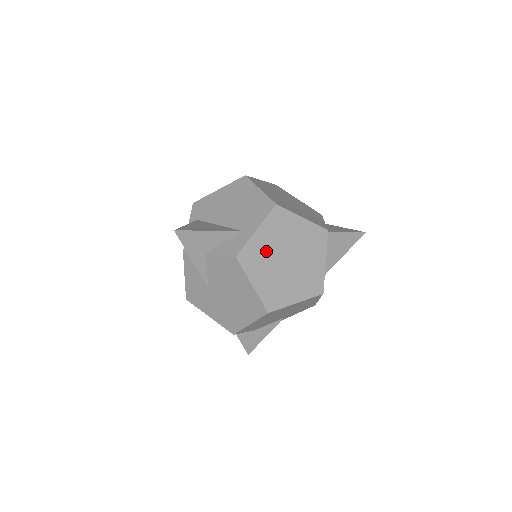
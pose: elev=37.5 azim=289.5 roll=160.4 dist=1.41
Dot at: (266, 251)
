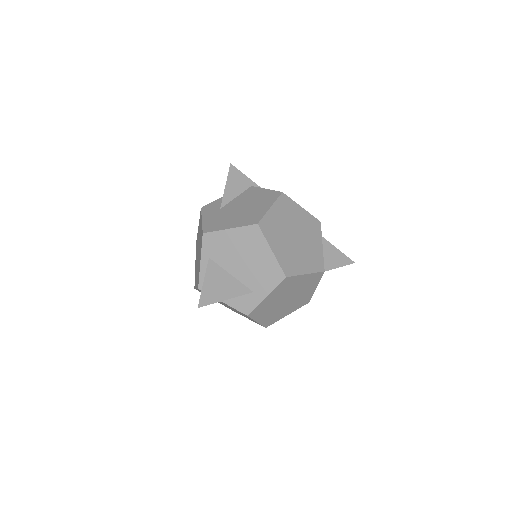
Dot at: (271, 303)
